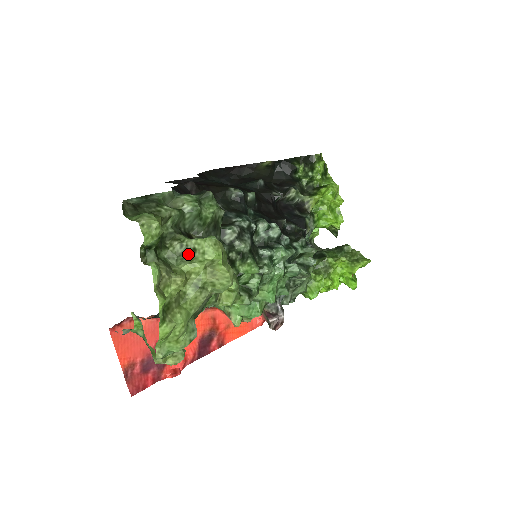
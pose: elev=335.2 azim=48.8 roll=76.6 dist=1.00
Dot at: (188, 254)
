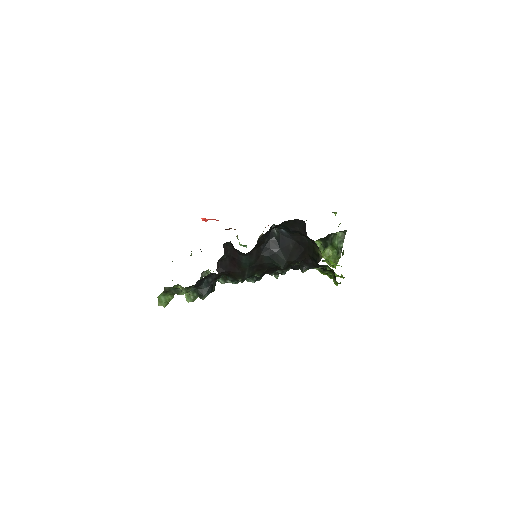
Dot at: occluded
